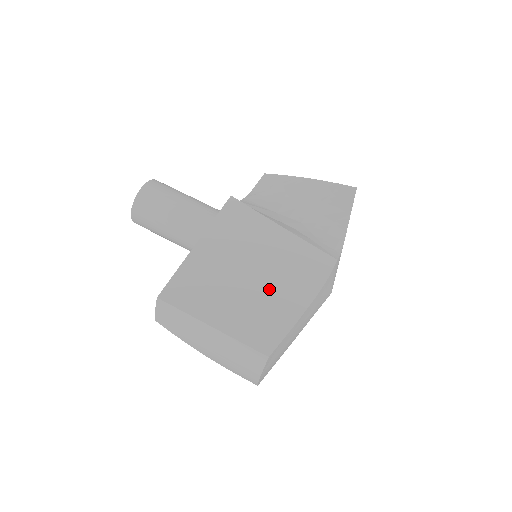
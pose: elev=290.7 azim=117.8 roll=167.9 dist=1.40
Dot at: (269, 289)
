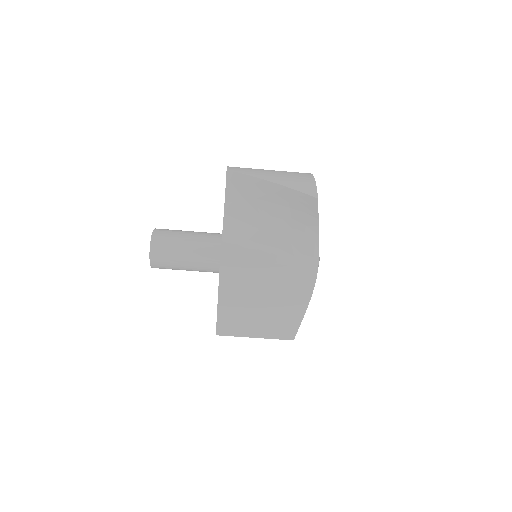
Dot at: (278, 307)
